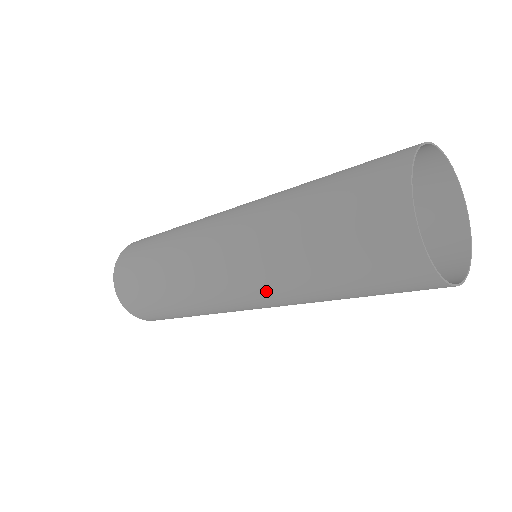
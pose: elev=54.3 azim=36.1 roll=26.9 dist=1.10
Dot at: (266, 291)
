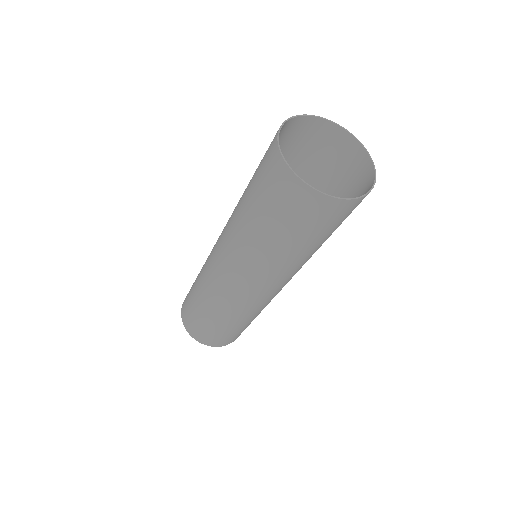
Dot at: (229, 244)
